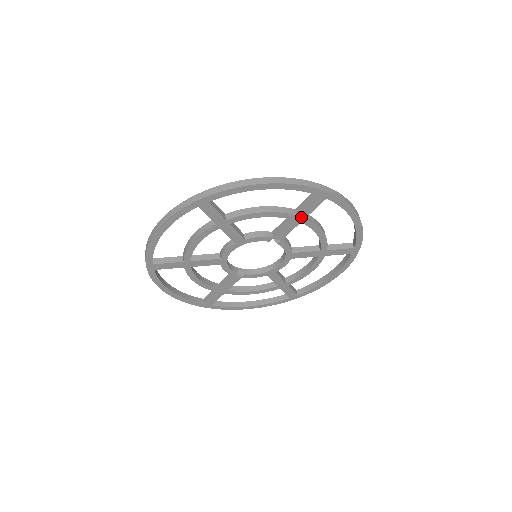
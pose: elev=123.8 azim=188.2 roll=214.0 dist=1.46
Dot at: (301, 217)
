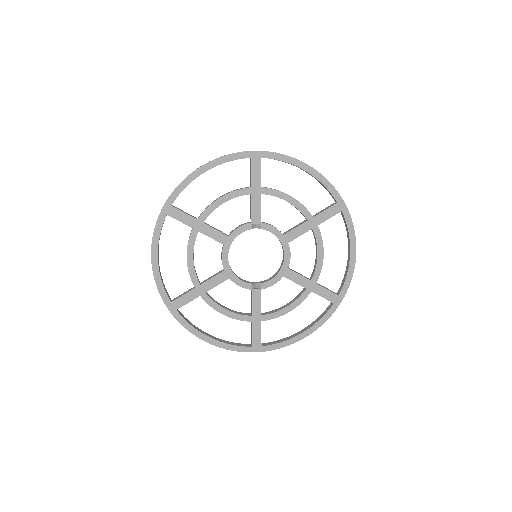
Dot at: (257, 188)
